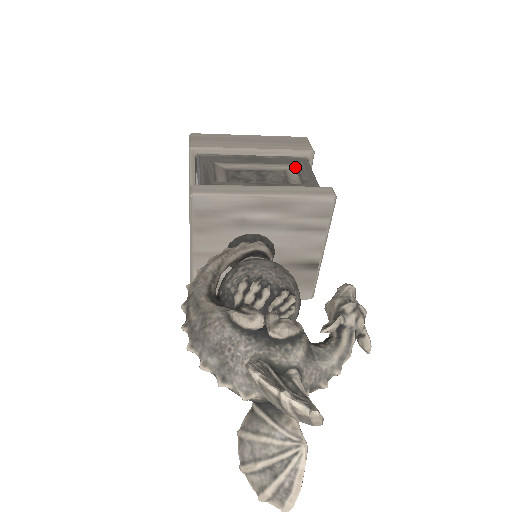
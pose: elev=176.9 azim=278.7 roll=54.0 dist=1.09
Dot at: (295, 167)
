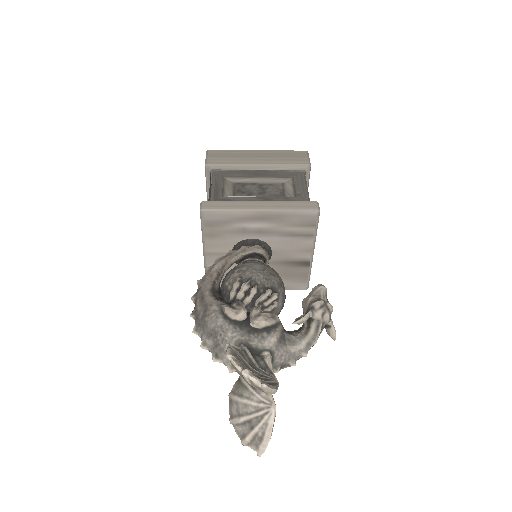
Dot at: (292, 180)
